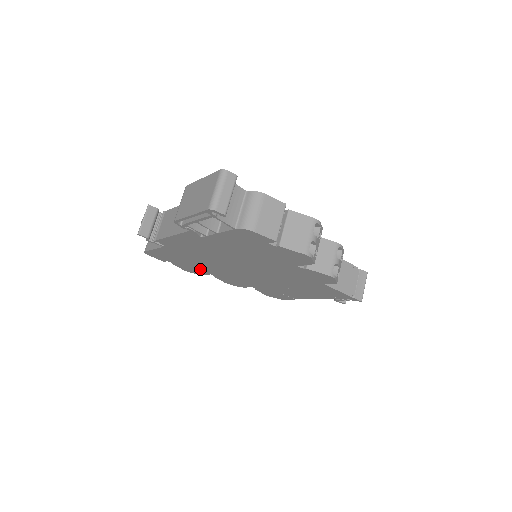
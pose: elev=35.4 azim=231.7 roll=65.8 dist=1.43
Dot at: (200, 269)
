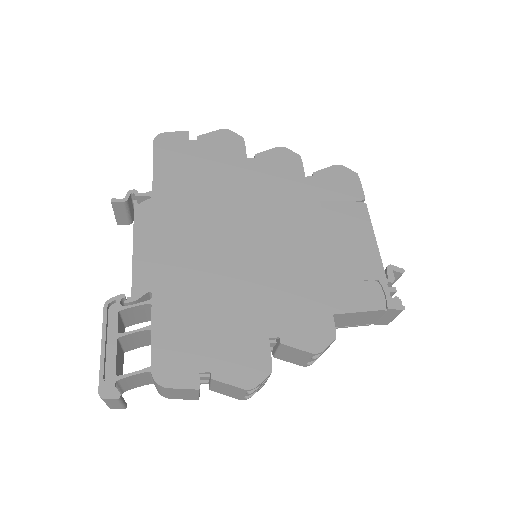
Dot at: occluded
